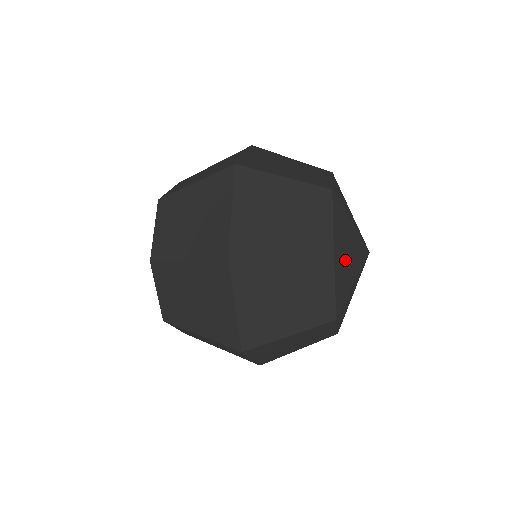
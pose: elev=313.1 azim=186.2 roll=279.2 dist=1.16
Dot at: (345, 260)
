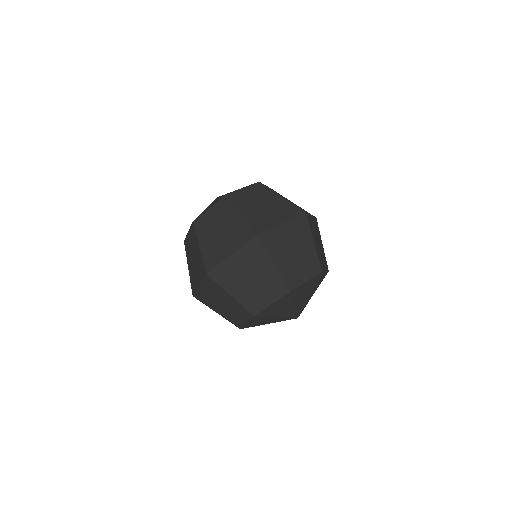
Dot at: (289, 301)
